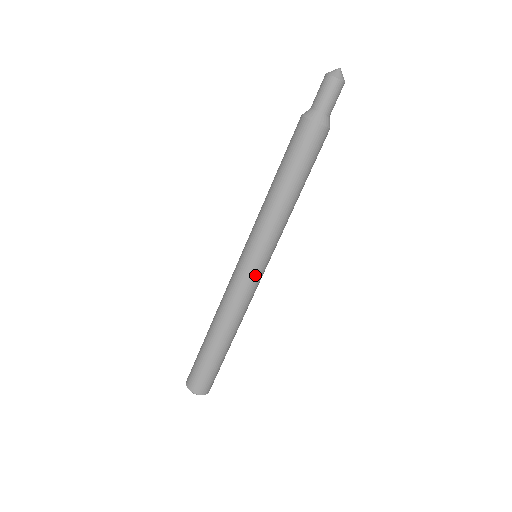
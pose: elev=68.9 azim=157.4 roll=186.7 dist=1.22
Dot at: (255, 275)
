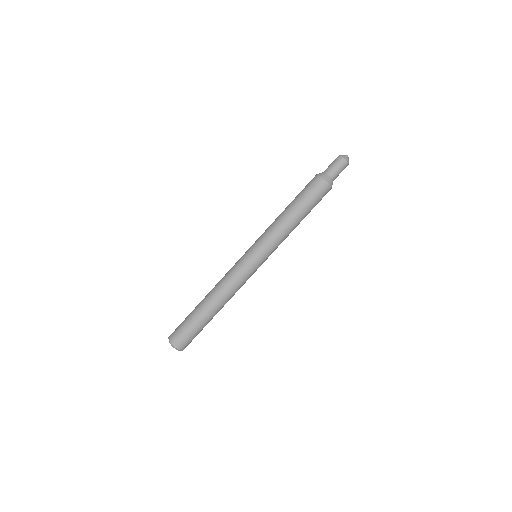
Dot at: (254, 269)
